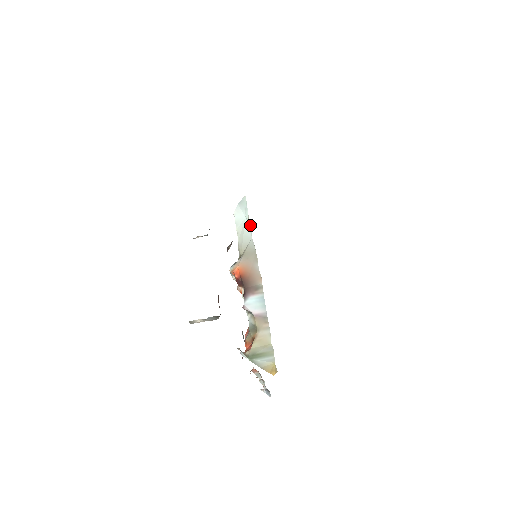
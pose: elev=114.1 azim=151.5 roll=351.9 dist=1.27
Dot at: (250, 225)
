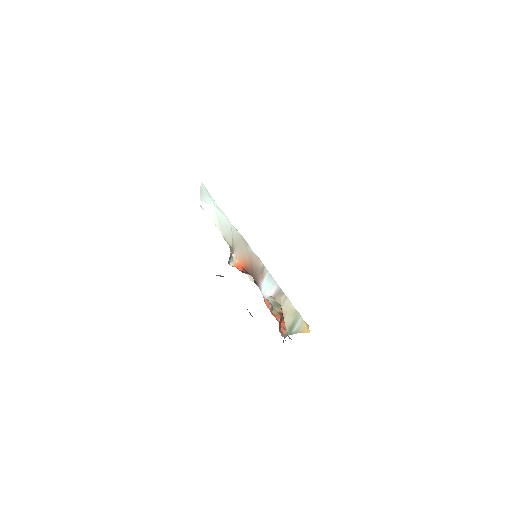
Dot at: (222, 211)
